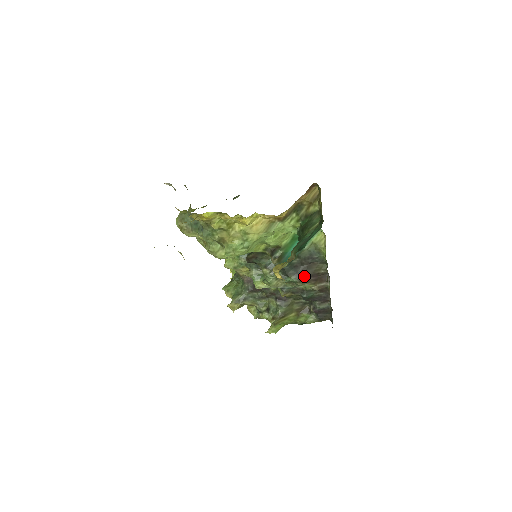
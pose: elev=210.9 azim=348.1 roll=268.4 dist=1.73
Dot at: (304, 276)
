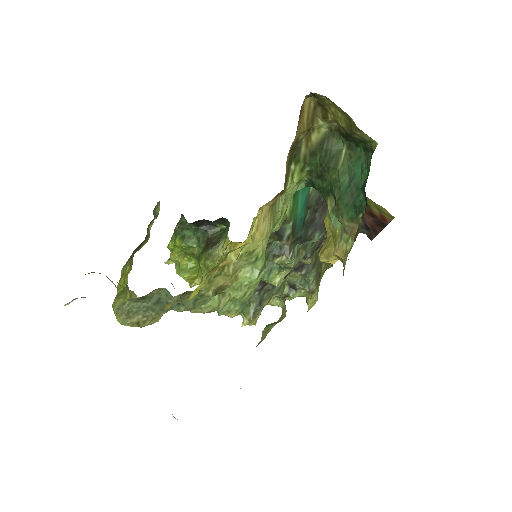
Dot at: occluded
